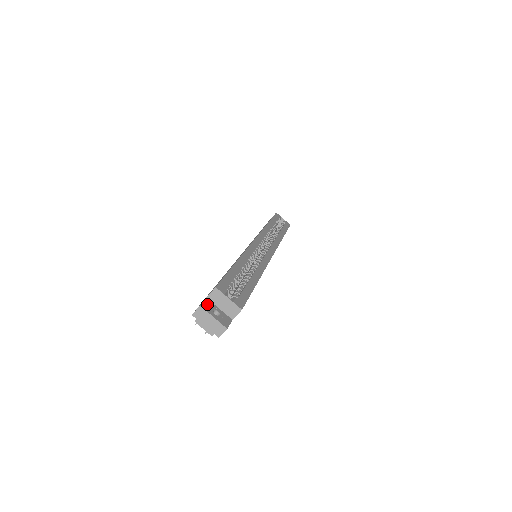
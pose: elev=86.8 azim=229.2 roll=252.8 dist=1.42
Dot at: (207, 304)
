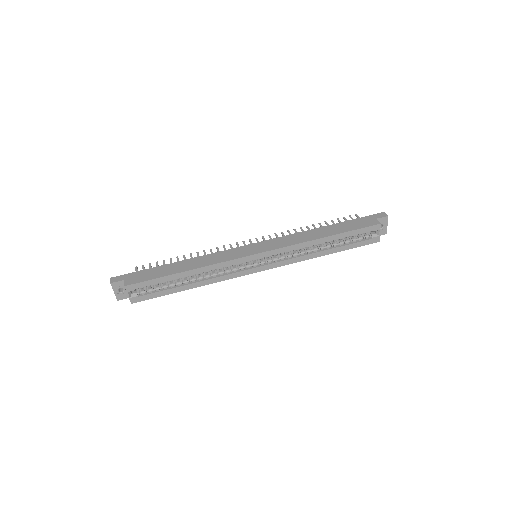
Dot at: (119, 284)
